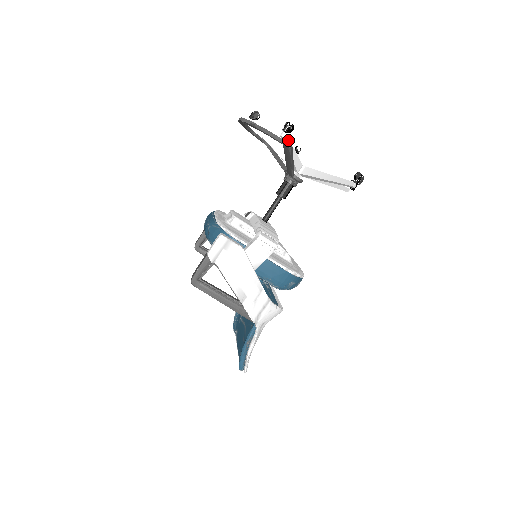
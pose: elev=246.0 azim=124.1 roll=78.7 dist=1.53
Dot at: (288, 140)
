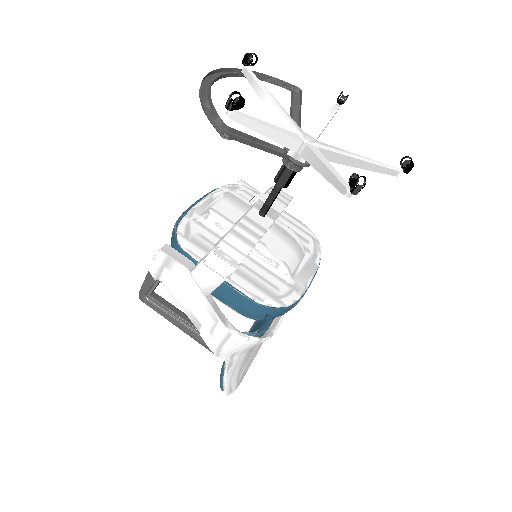
Dot at: (243, 118)
